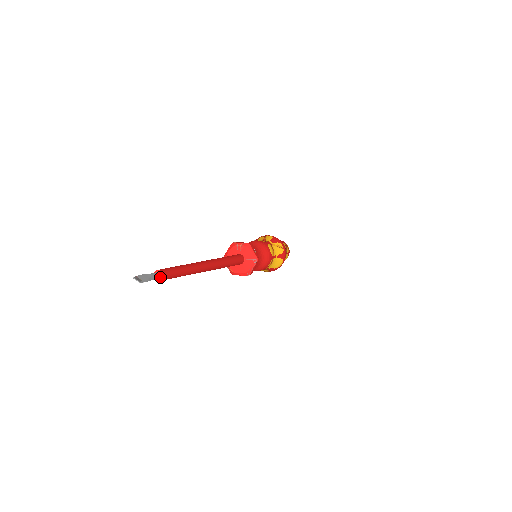
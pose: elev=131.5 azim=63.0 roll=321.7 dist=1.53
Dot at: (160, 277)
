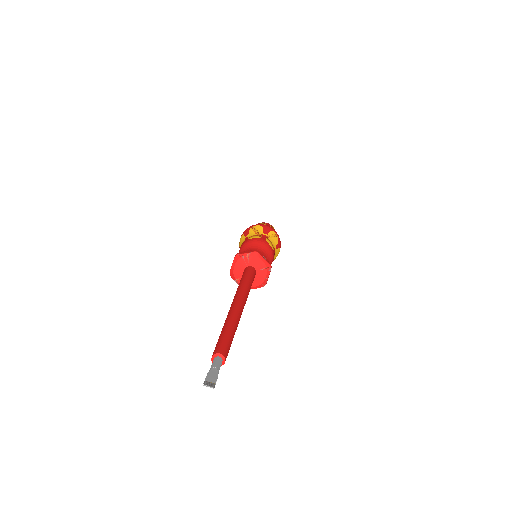
Dot at: (222, 361)
